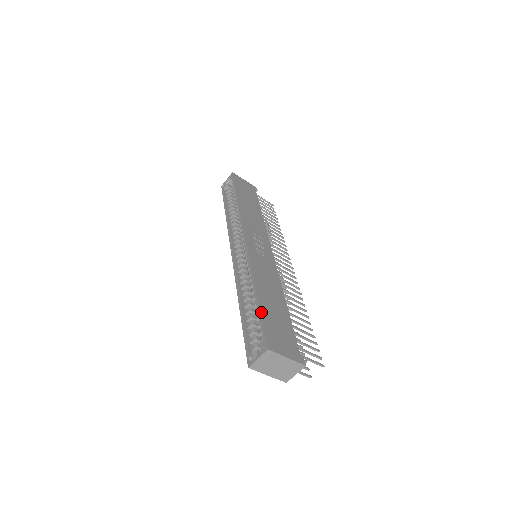
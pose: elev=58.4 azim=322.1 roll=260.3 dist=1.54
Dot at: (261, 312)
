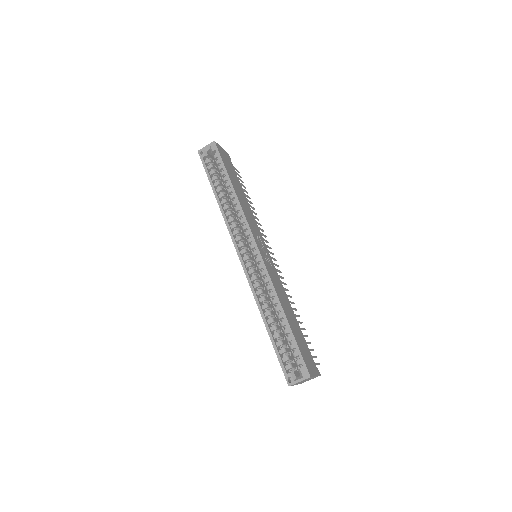
Dot at: (295, 338)
